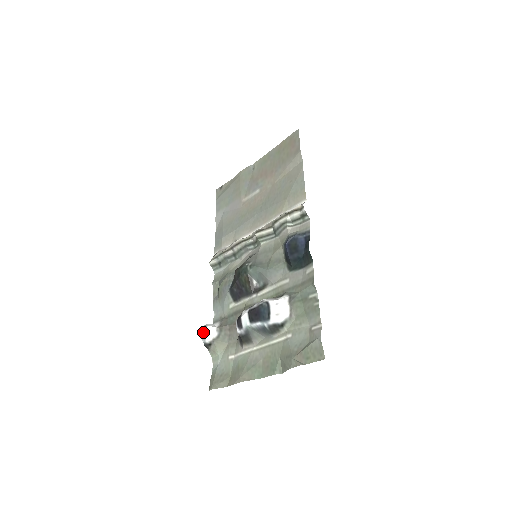
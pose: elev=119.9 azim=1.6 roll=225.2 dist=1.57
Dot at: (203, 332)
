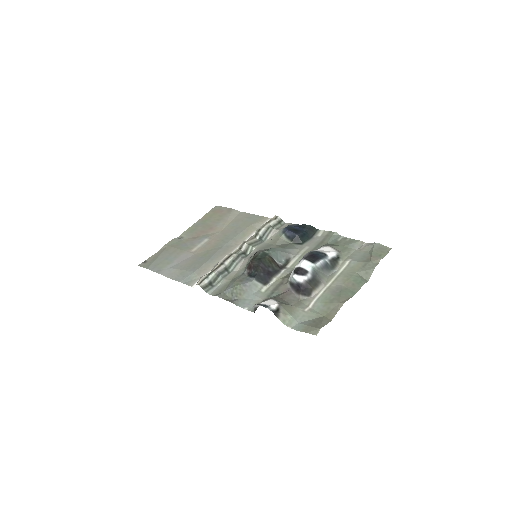
Dot at: (262, 305)
